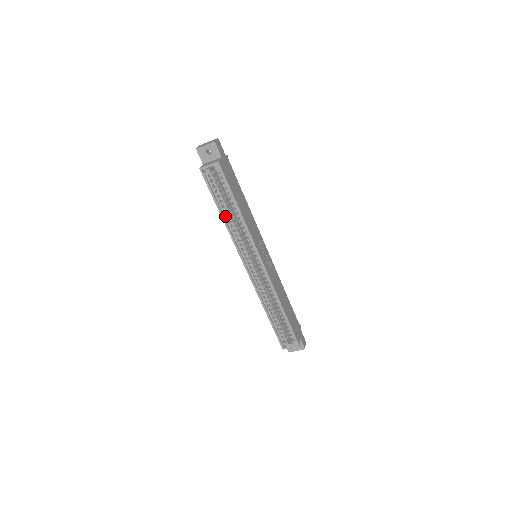
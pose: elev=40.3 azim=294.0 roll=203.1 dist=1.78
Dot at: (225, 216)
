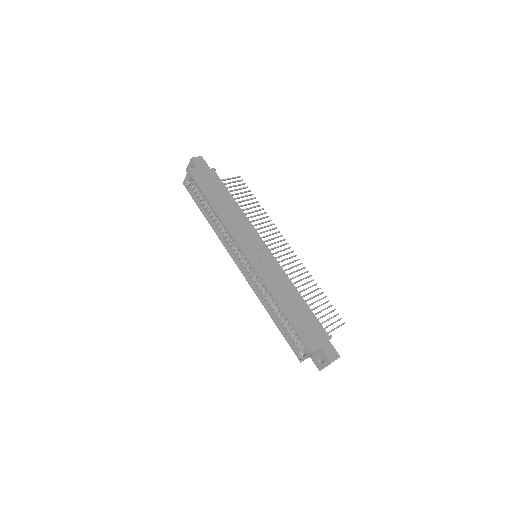
Dot at: (210, 219)
